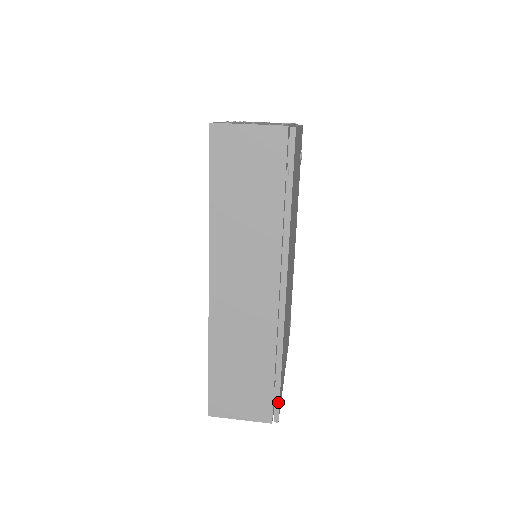
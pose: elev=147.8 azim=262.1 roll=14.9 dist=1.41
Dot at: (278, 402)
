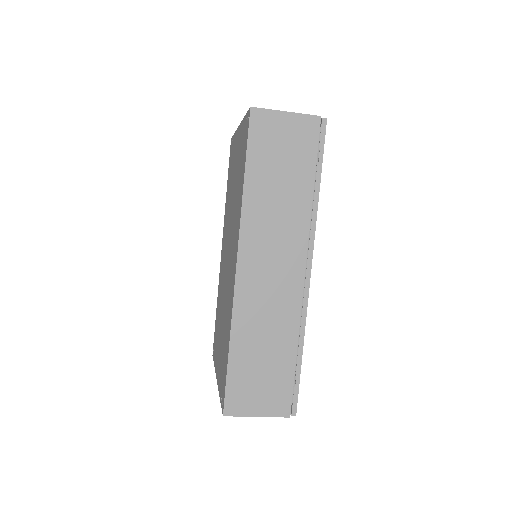
Dot at: (297, 392)
